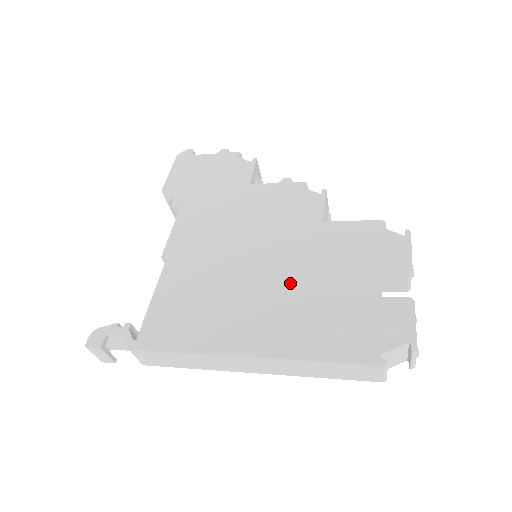
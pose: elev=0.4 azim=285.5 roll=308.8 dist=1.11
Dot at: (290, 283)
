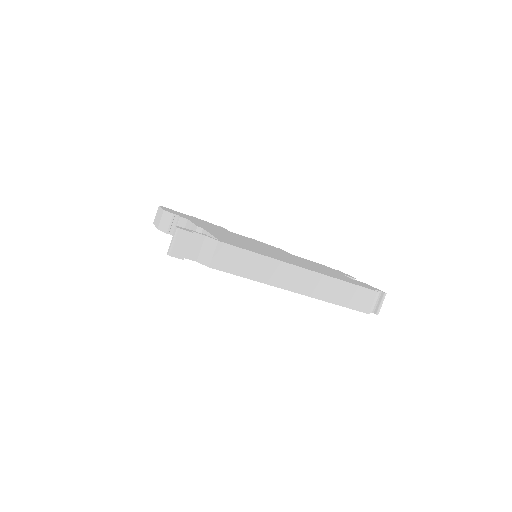
Dot at: (299, 261)
